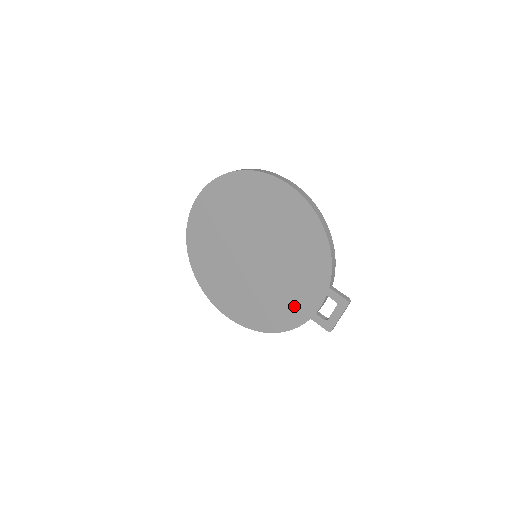
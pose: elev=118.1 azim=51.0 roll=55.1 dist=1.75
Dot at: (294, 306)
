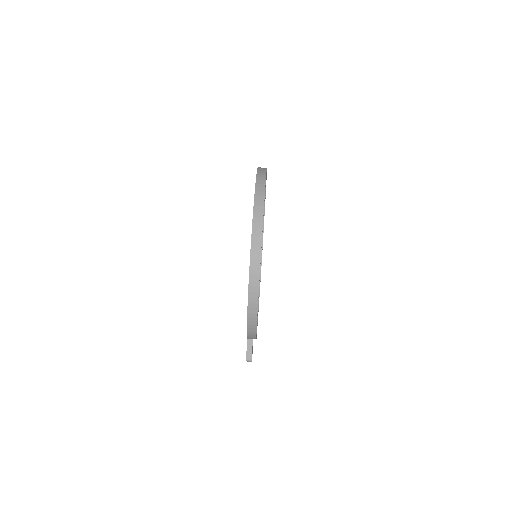
Dot at: occluded
